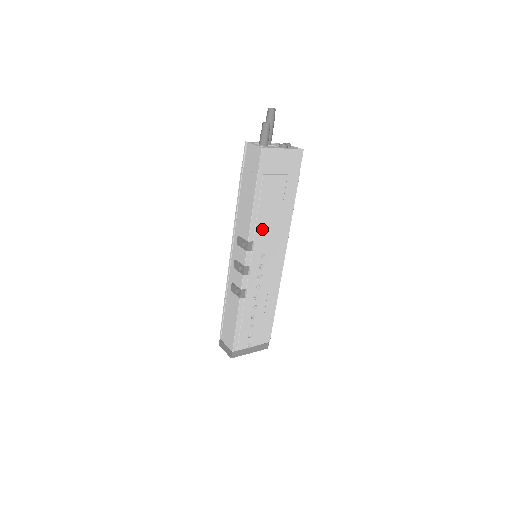
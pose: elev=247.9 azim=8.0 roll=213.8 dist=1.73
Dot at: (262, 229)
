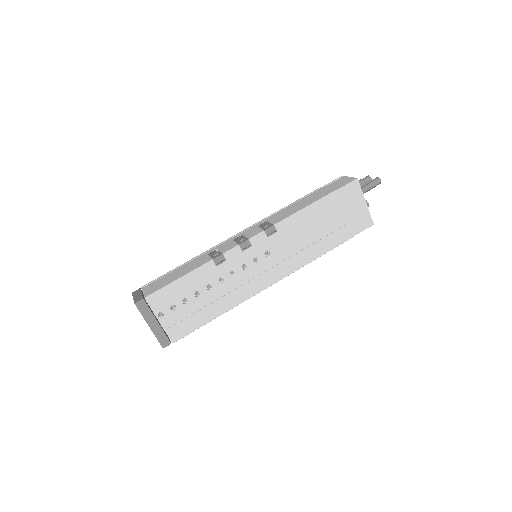
Dot at: (292, 232)
